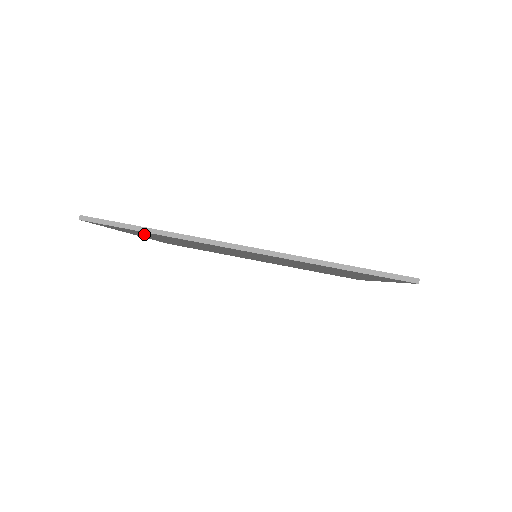
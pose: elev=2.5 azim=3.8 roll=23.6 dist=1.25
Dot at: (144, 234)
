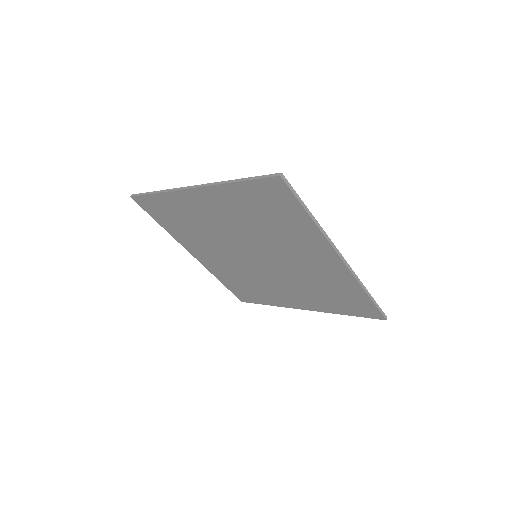
Dot at: (172, 222)
